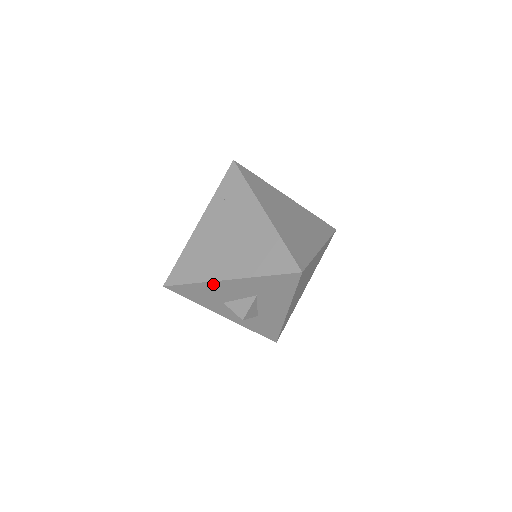
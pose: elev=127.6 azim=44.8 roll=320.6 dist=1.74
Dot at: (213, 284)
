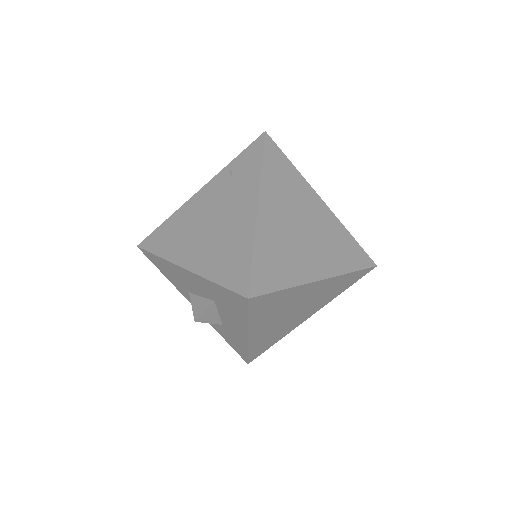
Dot at: (174, 266)
